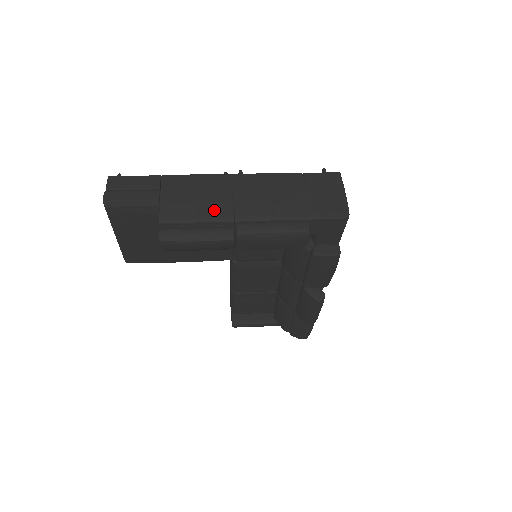
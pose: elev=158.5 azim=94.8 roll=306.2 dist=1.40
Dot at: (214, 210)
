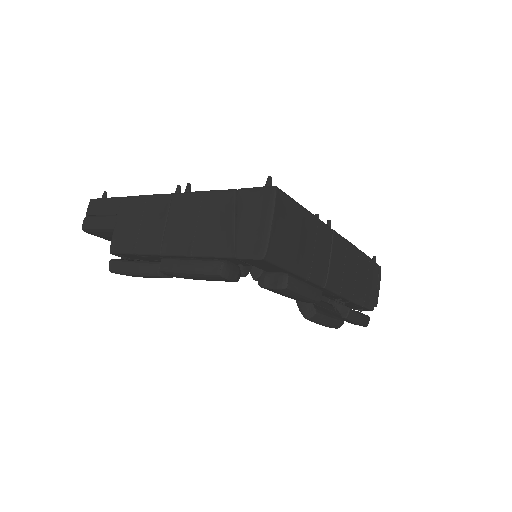
Dot at: (148, 241)
